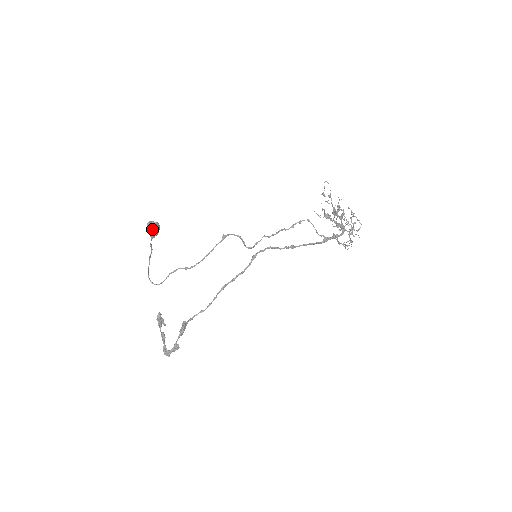
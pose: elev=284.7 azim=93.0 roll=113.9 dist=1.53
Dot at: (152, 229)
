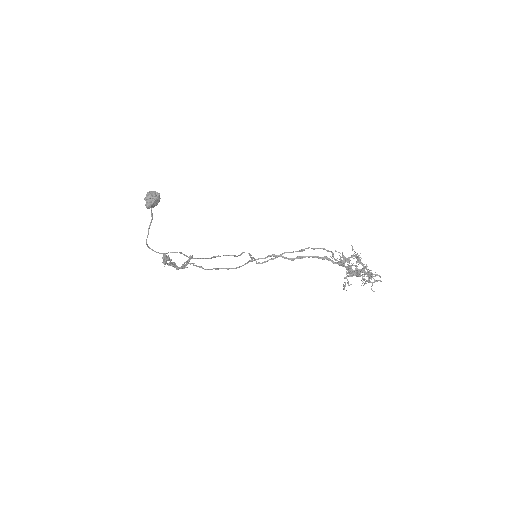
Dot at: (149, 207)
